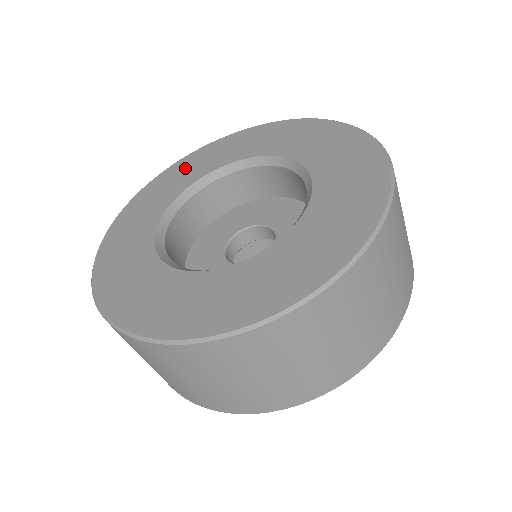
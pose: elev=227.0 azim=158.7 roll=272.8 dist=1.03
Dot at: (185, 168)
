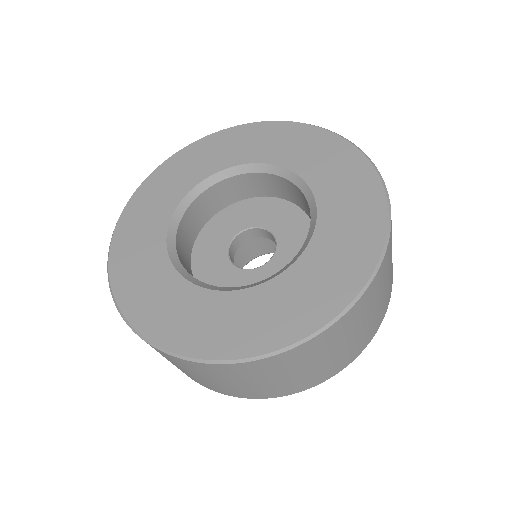
Dot at: (257, 137)
